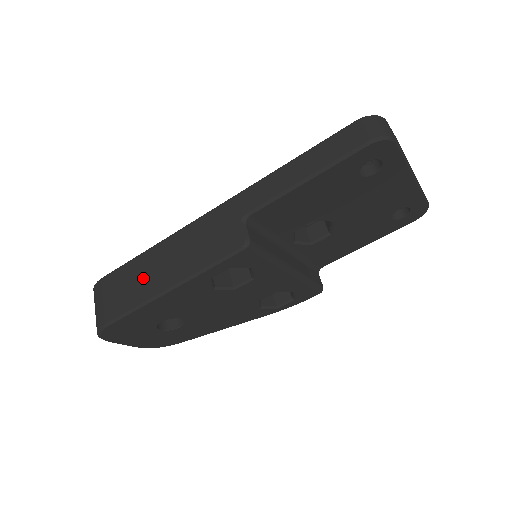
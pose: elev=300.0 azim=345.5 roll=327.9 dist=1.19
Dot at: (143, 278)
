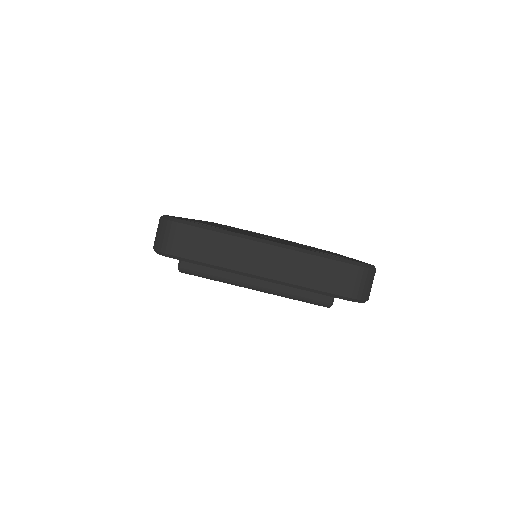
Dot at: occluded
